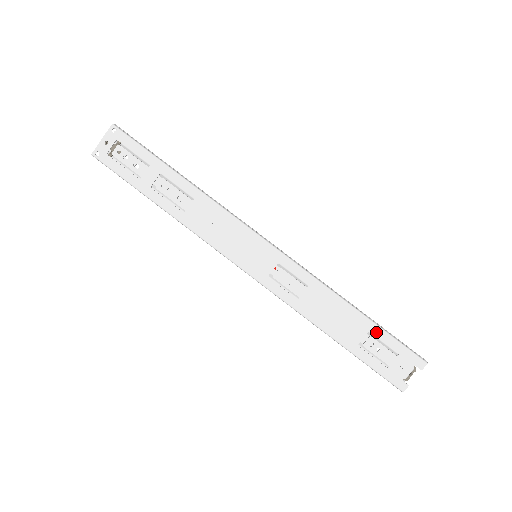
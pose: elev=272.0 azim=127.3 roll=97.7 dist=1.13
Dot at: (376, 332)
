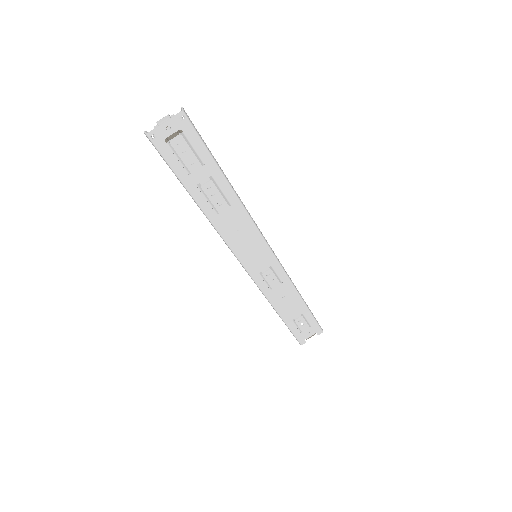
Dot at: (307, 314)
